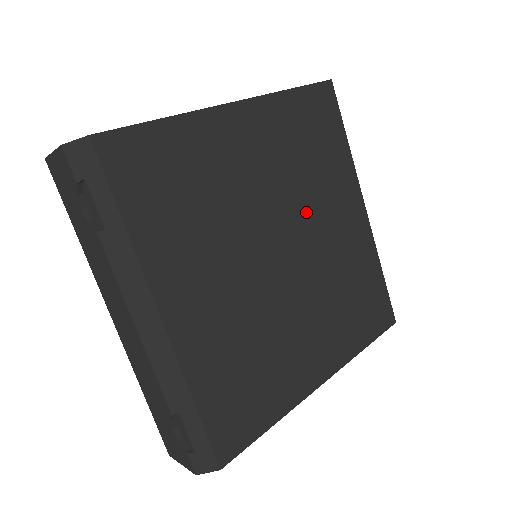
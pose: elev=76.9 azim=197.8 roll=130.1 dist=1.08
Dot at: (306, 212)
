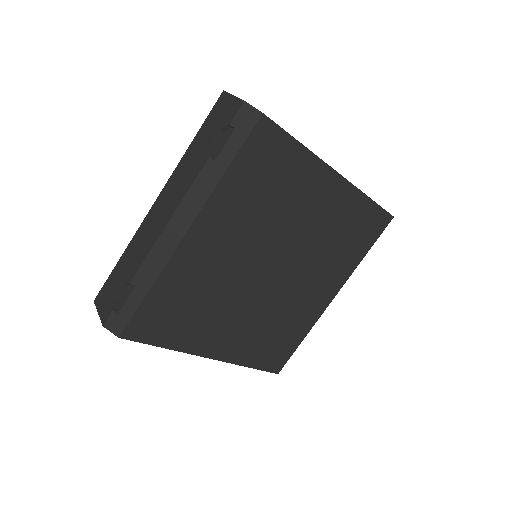
Dot at: (306, 265)
